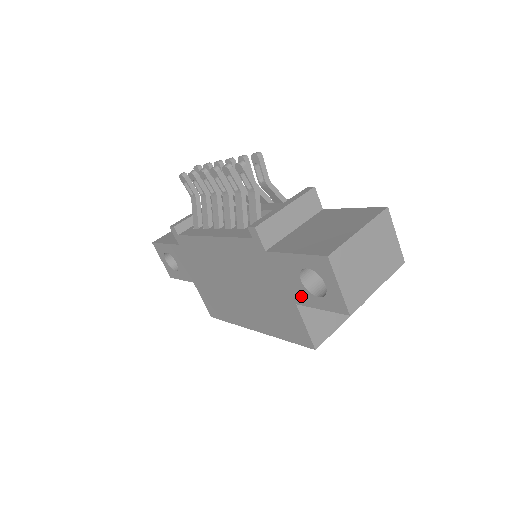
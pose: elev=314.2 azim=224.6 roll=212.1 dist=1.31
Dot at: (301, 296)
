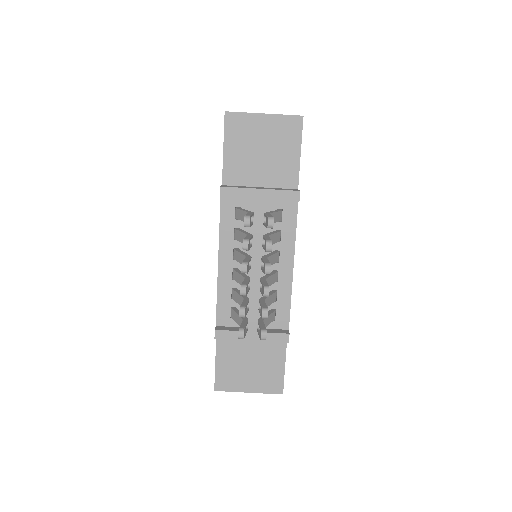
Dot at: occluded
